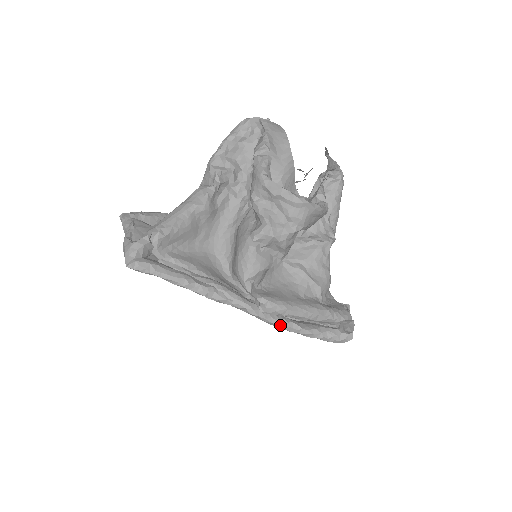
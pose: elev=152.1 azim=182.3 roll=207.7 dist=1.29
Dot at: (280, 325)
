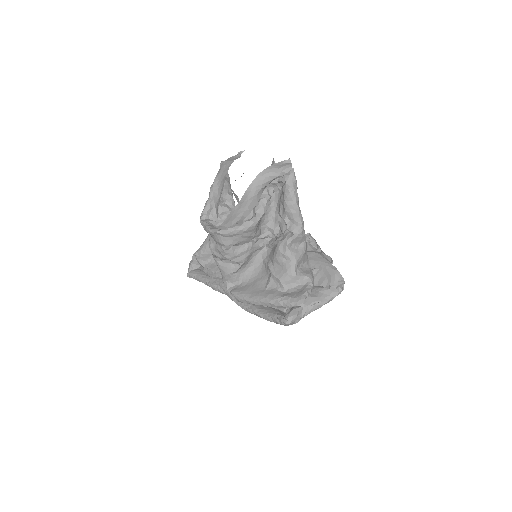
Dot at: (246, 310)
